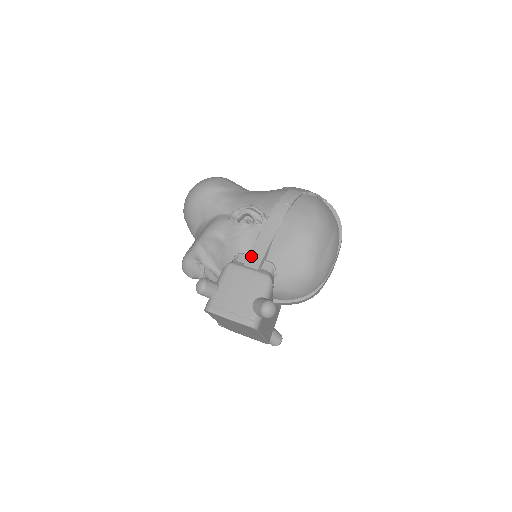
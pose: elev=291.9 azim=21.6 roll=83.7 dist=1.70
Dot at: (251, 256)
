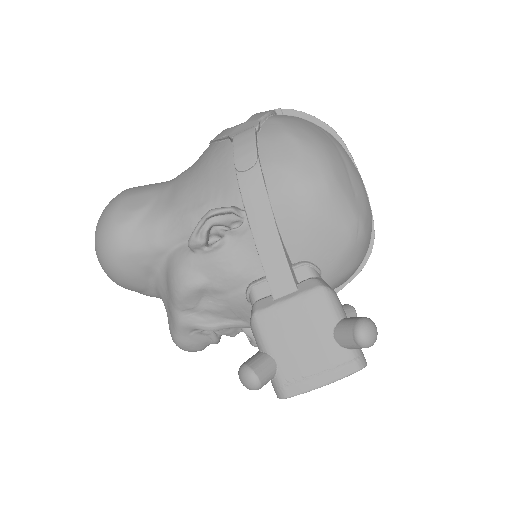
Dot at: (272, 279)
